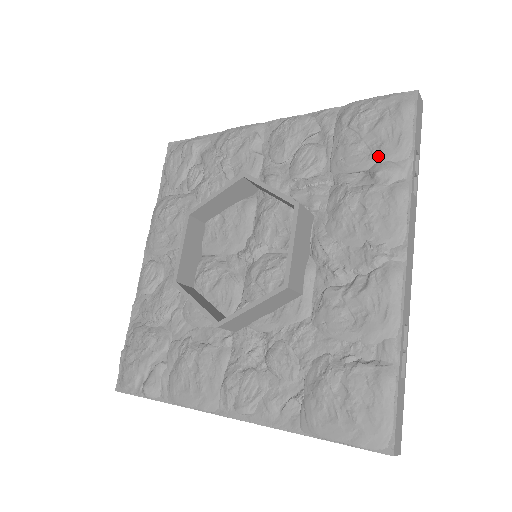
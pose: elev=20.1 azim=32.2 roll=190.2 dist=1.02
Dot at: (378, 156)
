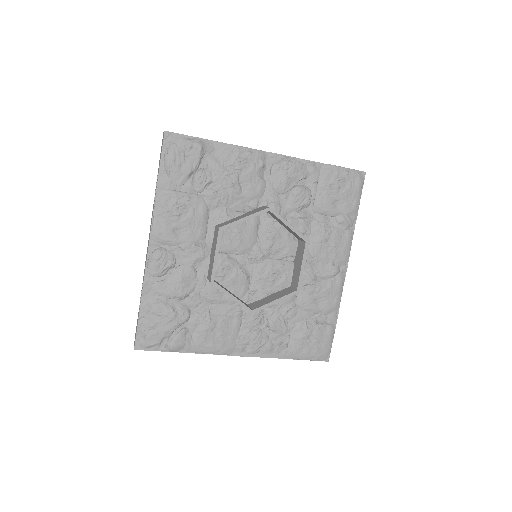
Dot at: (343, 211)
